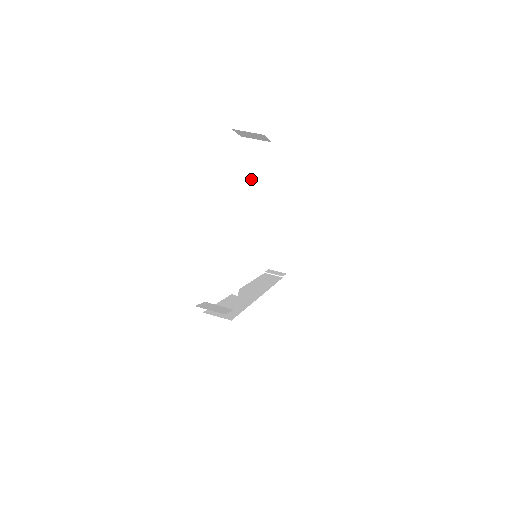
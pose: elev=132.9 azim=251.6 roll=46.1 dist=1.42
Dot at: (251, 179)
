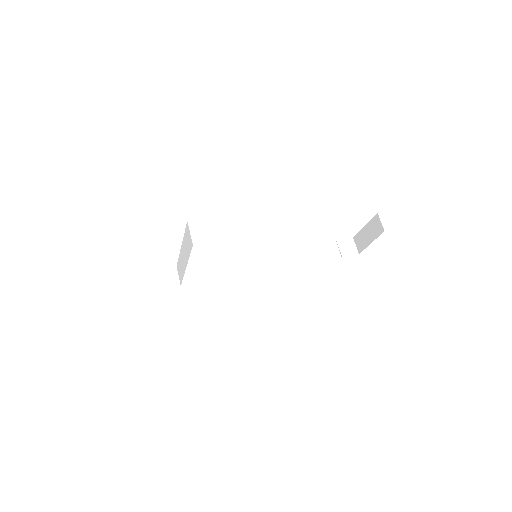
Dot at: (187, 248)
